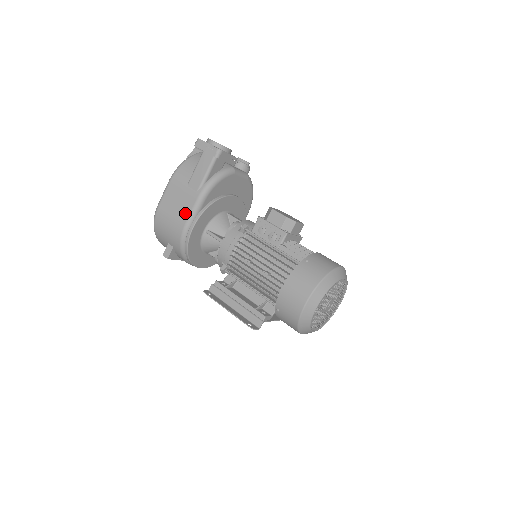
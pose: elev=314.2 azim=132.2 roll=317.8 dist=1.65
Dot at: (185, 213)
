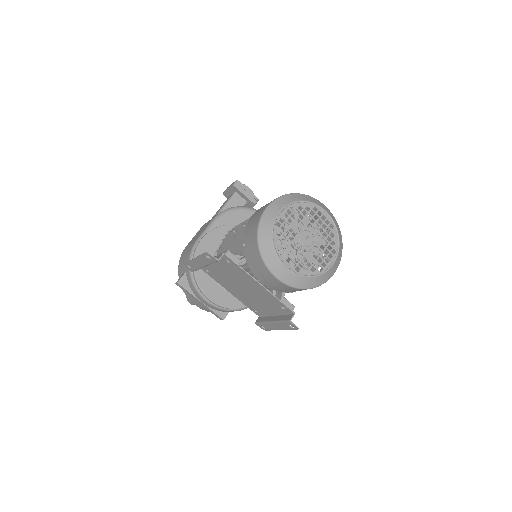
Dot at: (200, 234)
